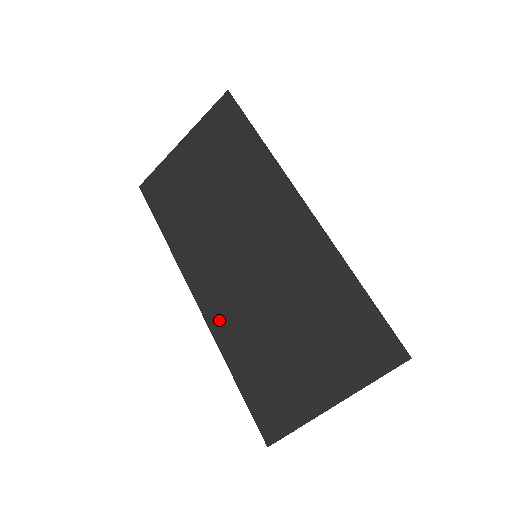
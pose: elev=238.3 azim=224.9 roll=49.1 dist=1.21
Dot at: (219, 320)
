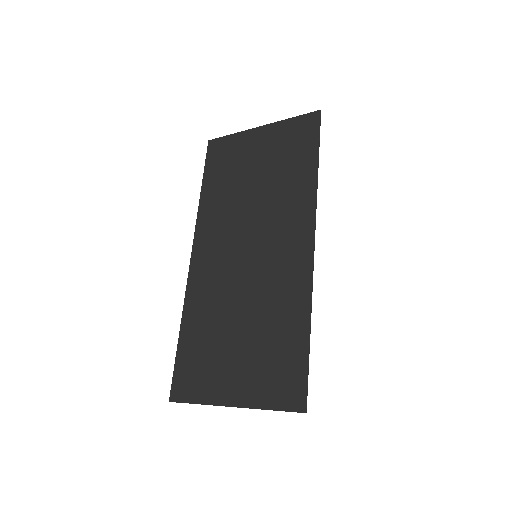
Dot at: (197, 286)
